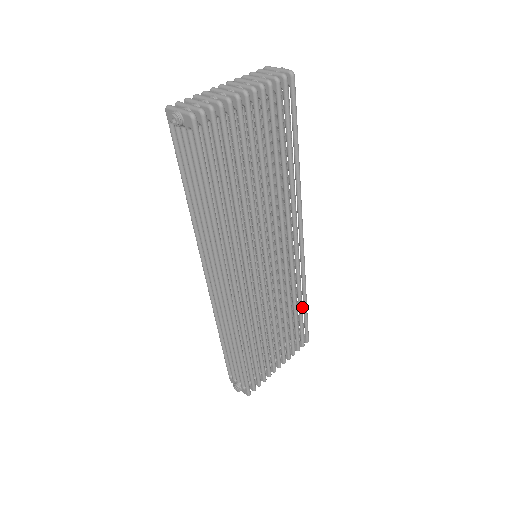
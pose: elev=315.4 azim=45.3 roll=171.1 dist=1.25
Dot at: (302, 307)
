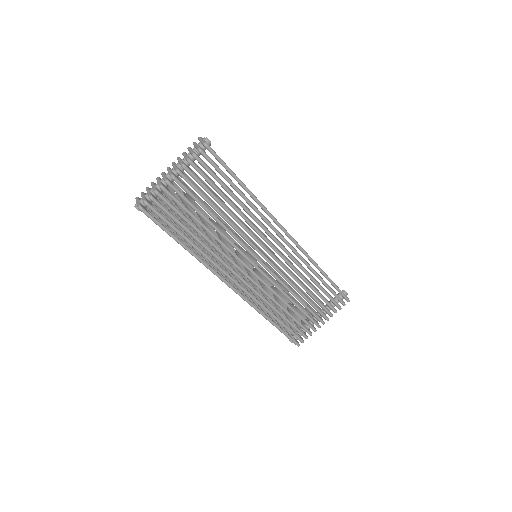
Dot at: occluded
